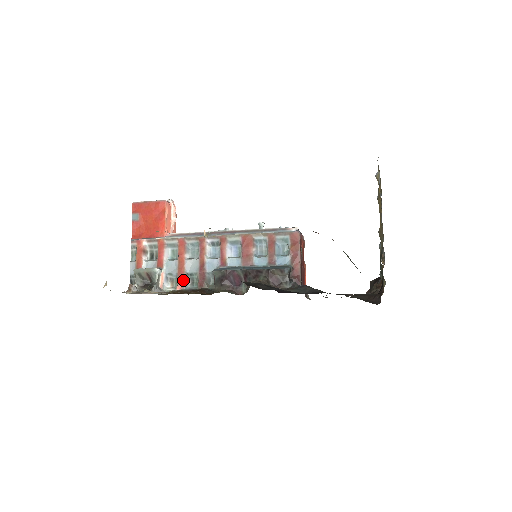
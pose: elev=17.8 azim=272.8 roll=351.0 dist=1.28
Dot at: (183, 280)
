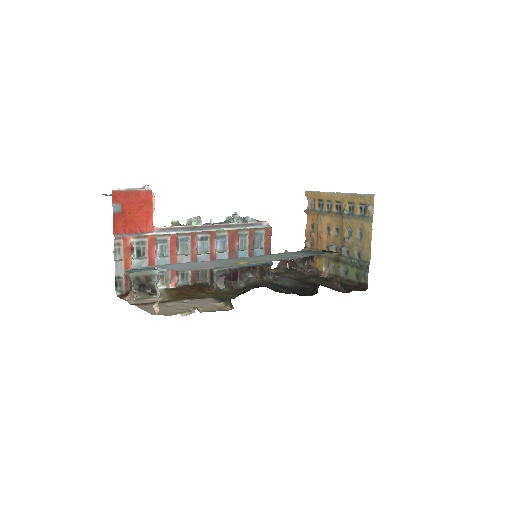
Dot at: (176, 277)
